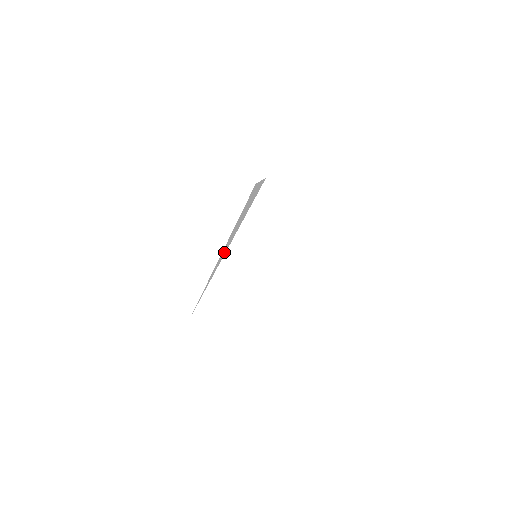
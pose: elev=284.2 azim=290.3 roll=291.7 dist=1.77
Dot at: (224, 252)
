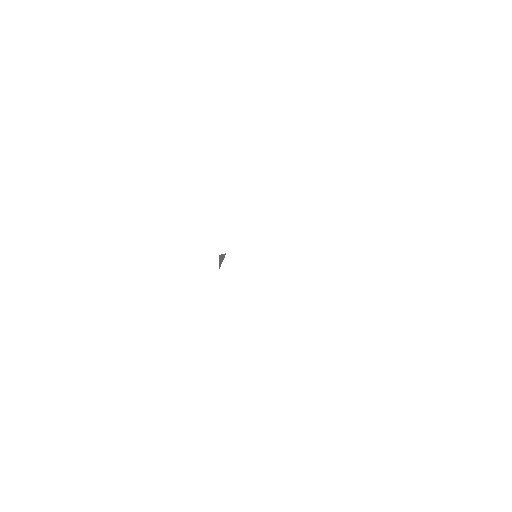
Dot at: occluded
